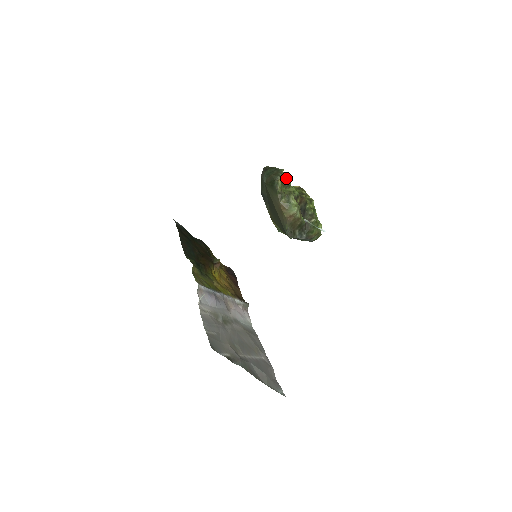
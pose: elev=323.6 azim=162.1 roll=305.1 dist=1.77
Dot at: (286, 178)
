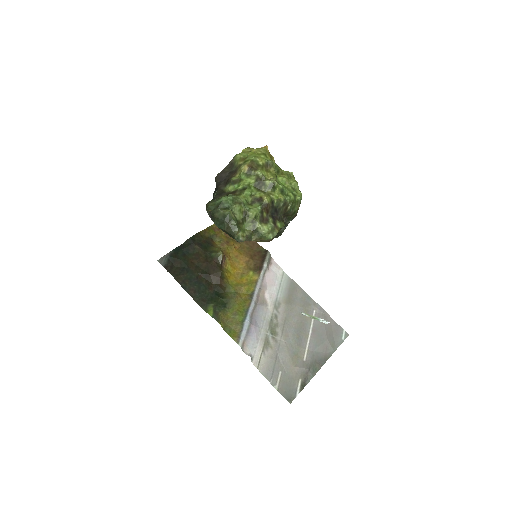
Dot at: (237, 205)
